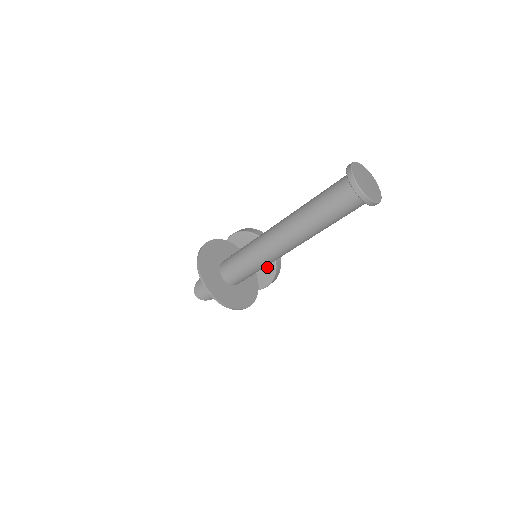
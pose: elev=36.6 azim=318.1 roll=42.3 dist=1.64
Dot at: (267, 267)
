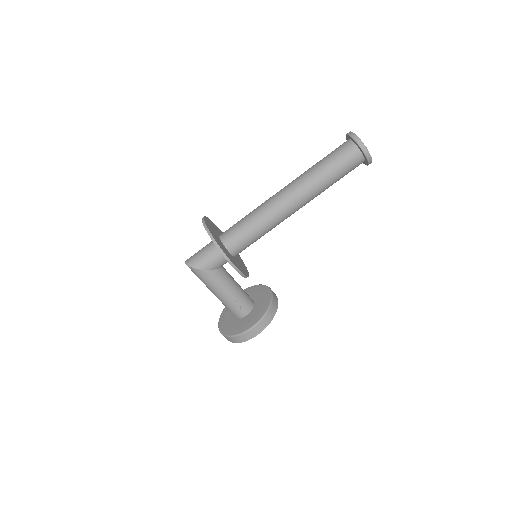
Dot at: (261, 307)
